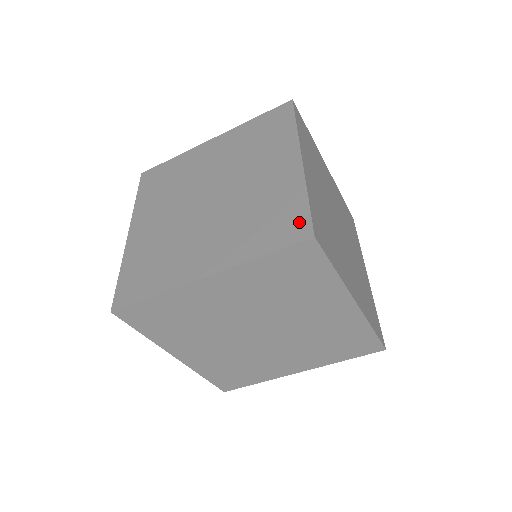
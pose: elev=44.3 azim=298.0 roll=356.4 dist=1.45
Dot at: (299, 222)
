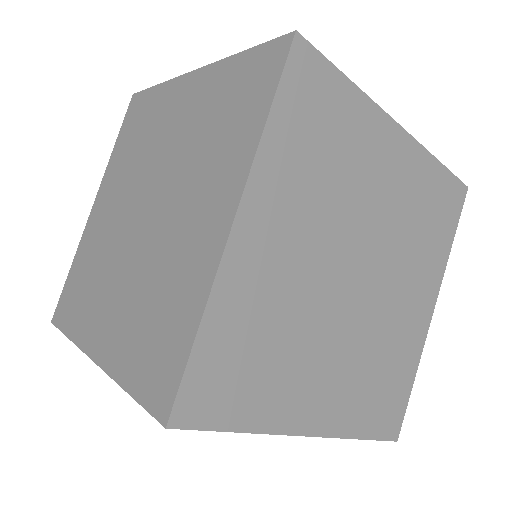
Dot at: occluded
